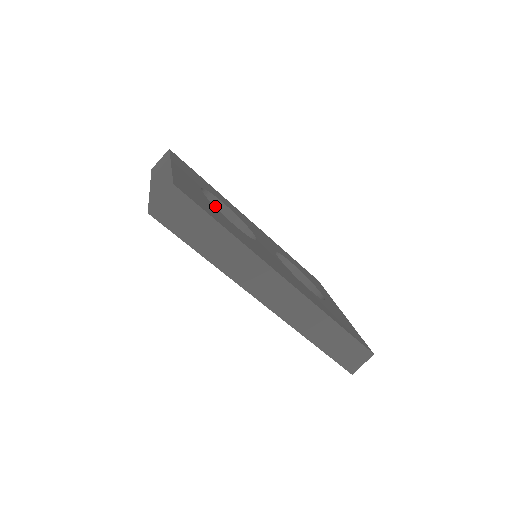
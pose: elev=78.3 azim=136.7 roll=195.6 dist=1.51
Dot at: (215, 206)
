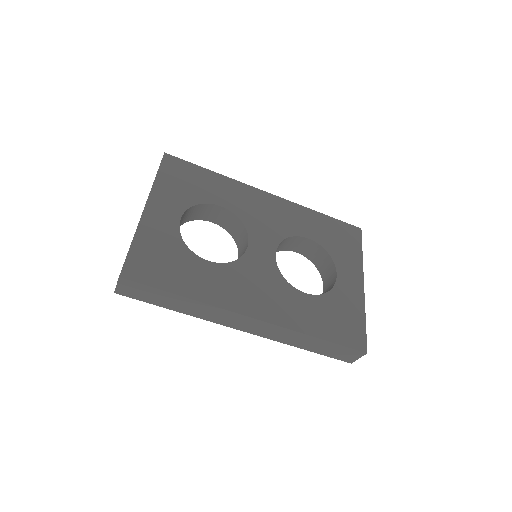
Dot at: (213, 209)
